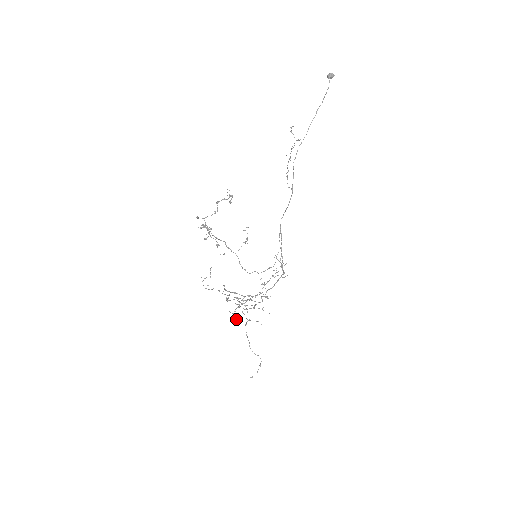
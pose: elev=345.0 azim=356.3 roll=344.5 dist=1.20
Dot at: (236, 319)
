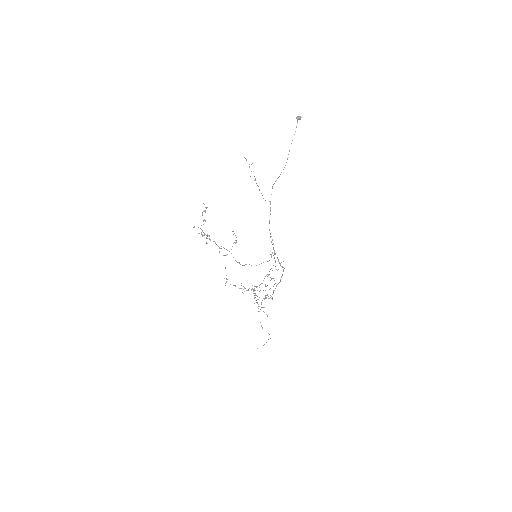
Dot at: (267, 316)
